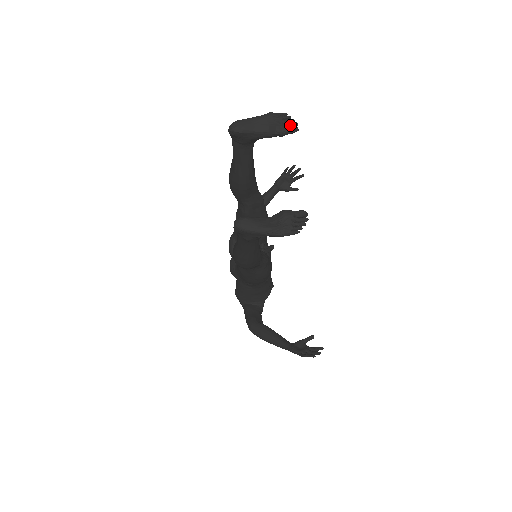
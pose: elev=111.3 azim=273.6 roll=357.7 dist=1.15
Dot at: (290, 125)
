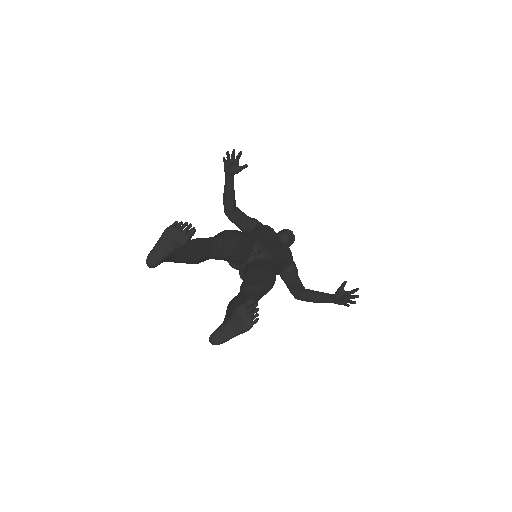
Dot at: (187, 230)
